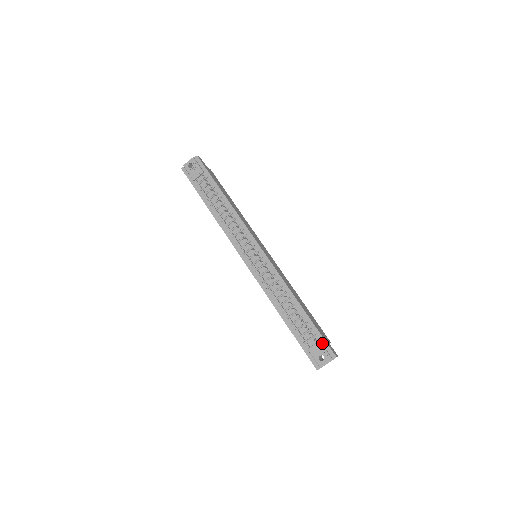
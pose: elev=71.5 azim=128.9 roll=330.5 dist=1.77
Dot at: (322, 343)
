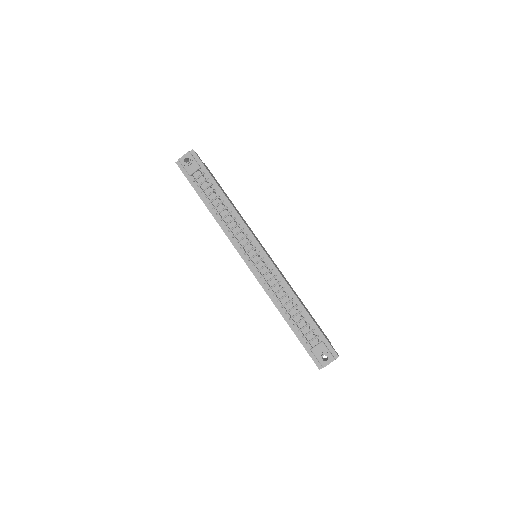
Dot at: (325, 343)
